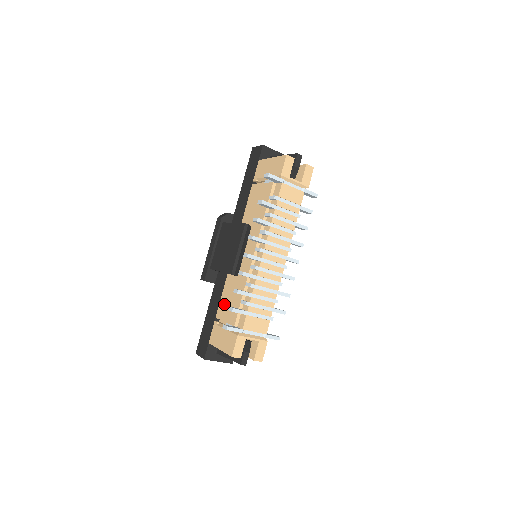
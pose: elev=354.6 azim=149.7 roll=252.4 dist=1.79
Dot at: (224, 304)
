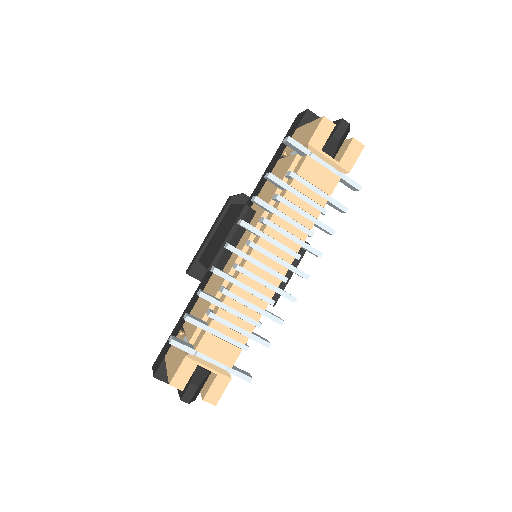
Dot at: (195, 310)
